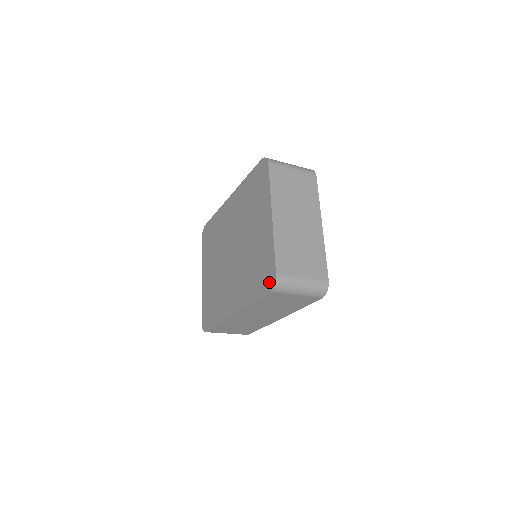
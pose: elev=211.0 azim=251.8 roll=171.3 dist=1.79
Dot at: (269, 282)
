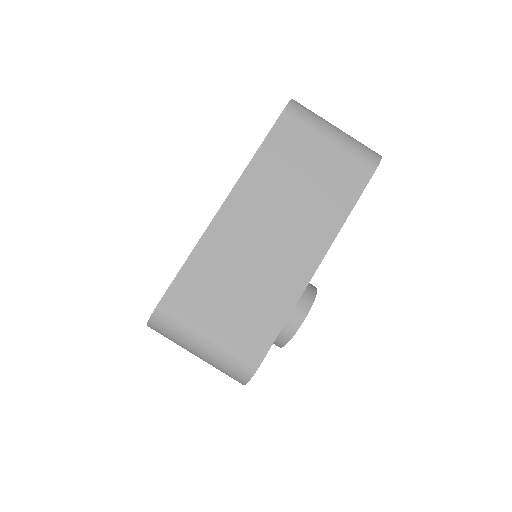
Dot at: occluded
